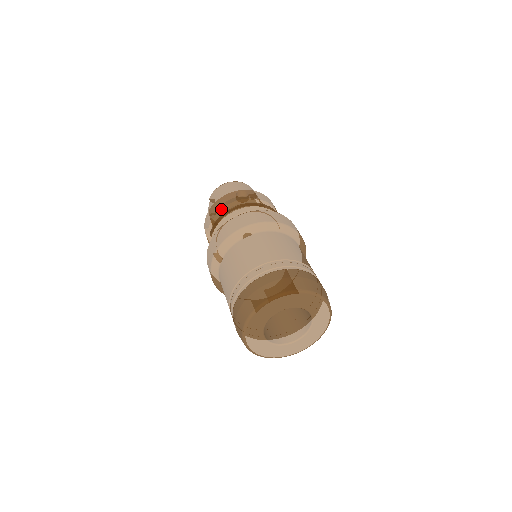
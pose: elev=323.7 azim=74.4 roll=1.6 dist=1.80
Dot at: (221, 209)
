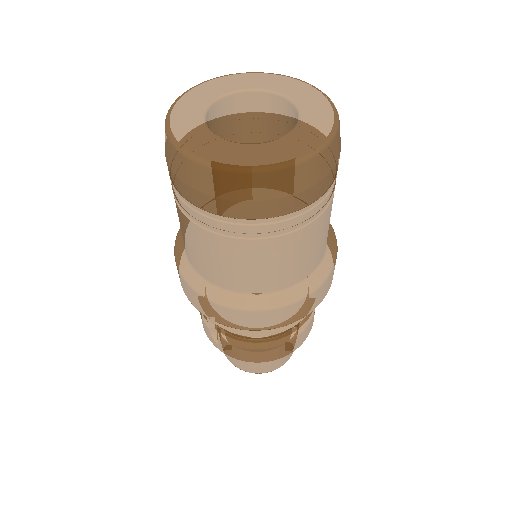
Dot at: occluded
